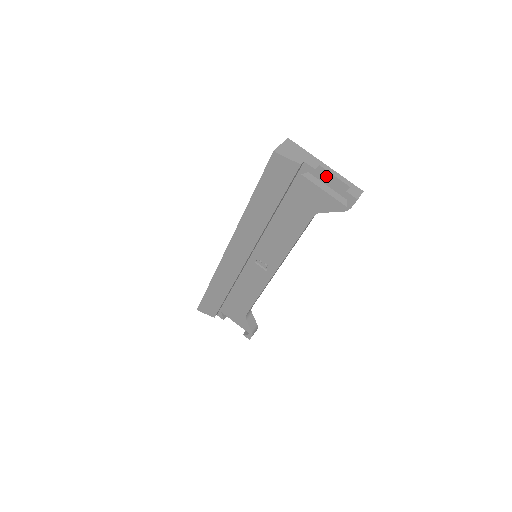
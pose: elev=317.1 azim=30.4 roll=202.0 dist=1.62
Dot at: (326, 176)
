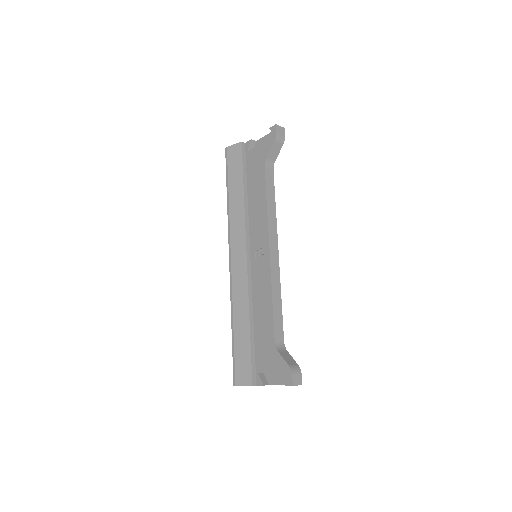
Dot at: occluded
